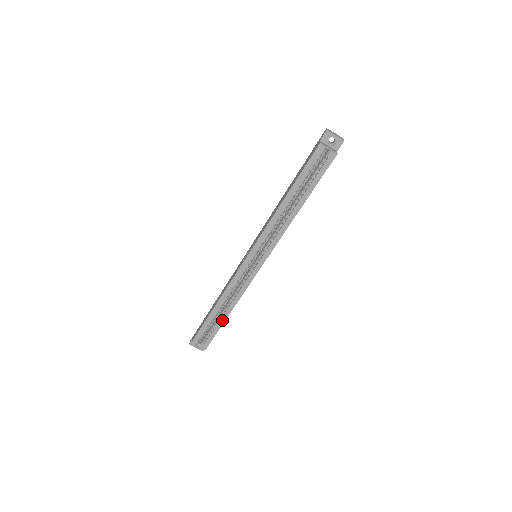
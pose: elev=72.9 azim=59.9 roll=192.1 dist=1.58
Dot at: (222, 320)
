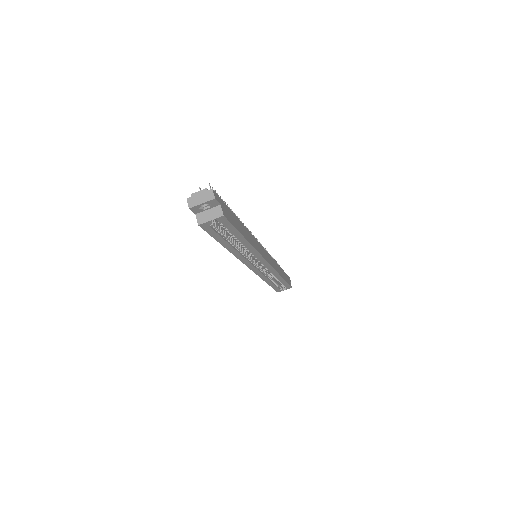
Dot at: (282, 281)
